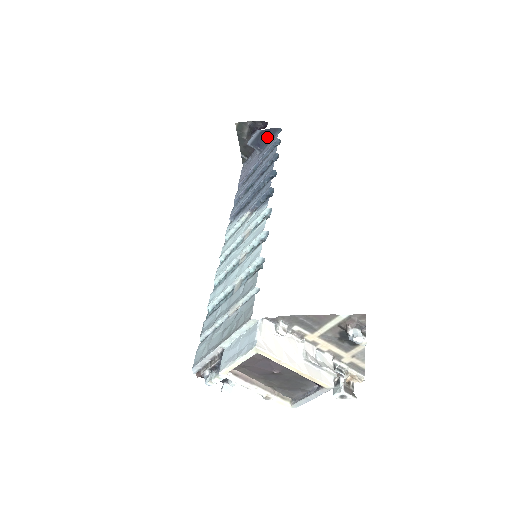
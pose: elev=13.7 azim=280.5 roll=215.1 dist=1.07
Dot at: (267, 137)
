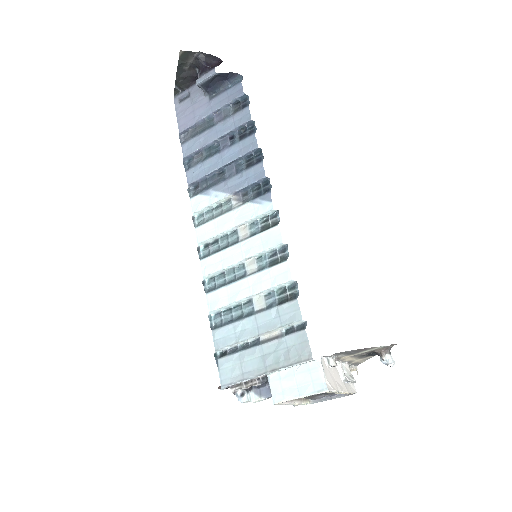
Dot at: (222, 80)
